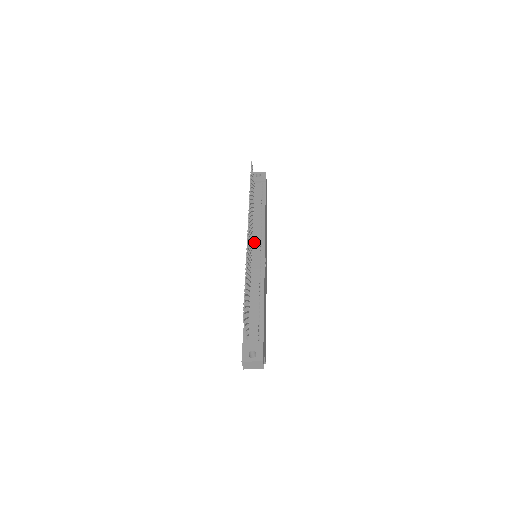
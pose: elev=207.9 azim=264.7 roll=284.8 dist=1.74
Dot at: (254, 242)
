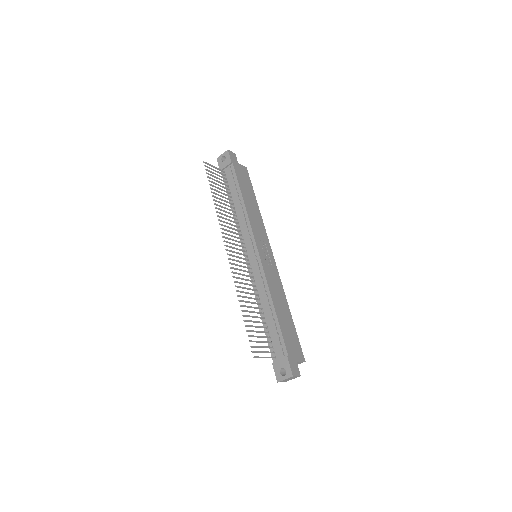
Dot at: (246, 246)
